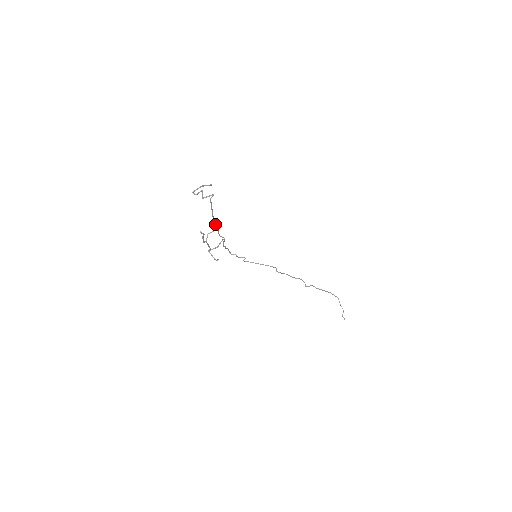
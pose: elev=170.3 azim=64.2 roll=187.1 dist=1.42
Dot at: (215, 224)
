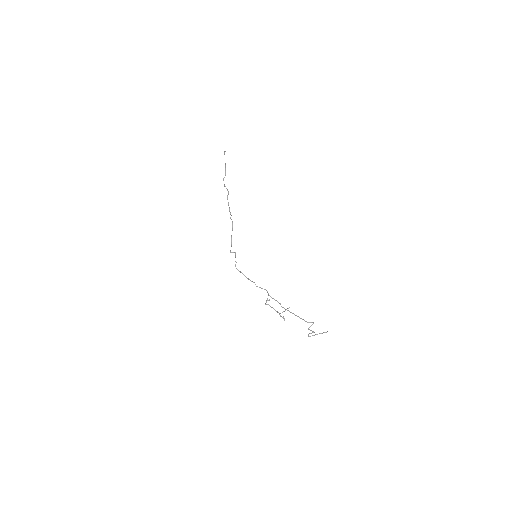
Dot at: (281, 306)
